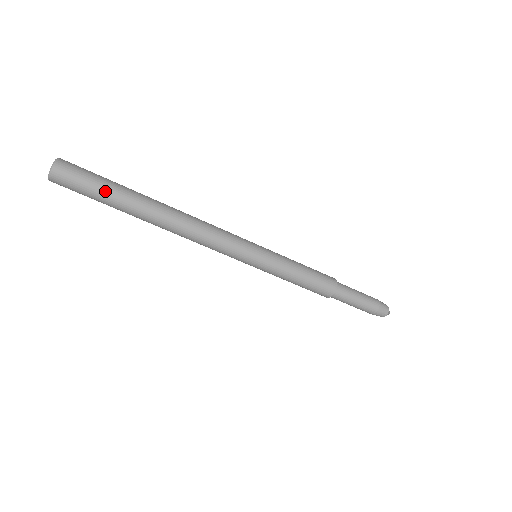
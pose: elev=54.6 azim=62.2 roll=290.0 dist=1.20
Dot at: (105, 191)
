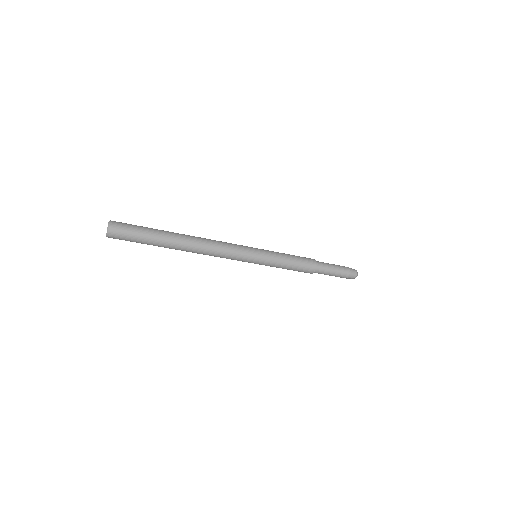
Dot at: (146, 232)
